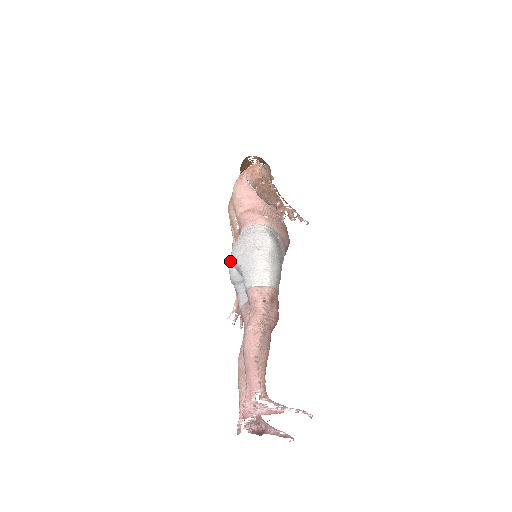
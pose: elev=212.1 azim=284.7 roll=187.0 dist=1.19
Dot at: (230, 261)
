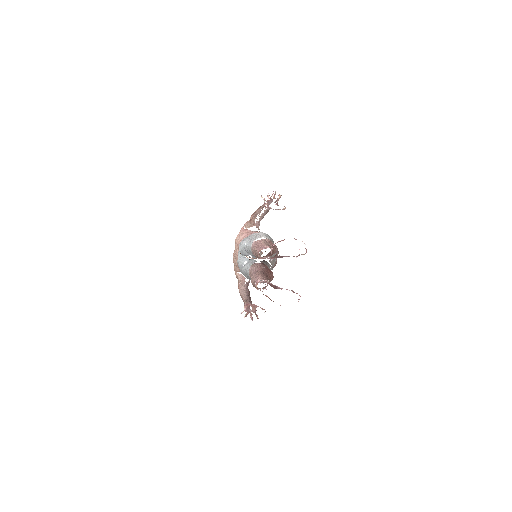
Dot at: (238, 256)
